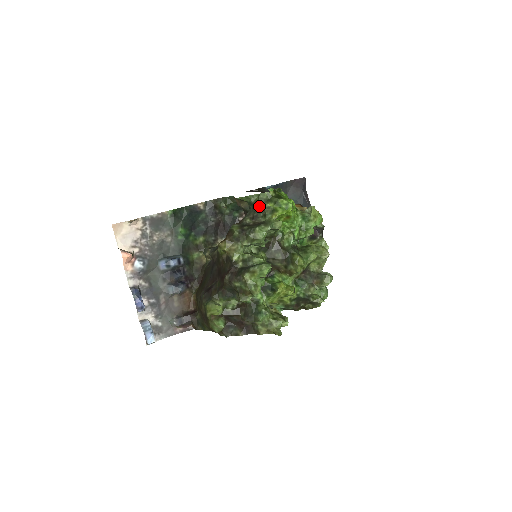
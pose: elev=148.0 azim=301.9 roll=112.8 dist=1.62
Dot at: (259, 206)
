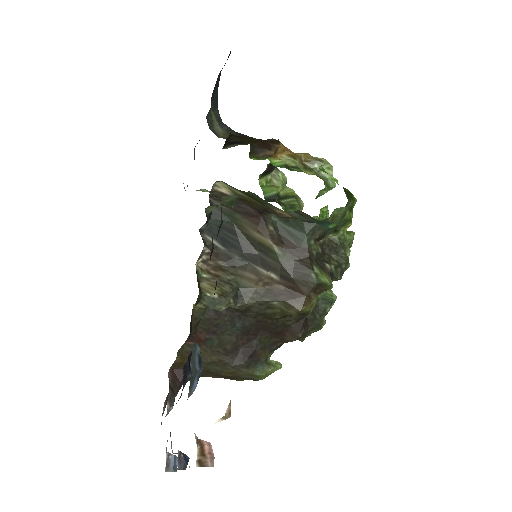
Dot at: (338, 225)
